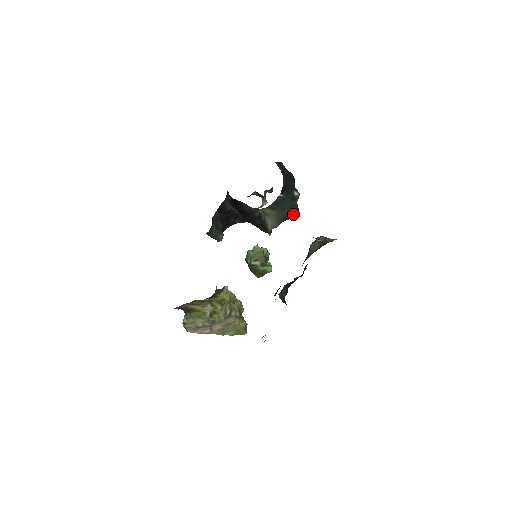
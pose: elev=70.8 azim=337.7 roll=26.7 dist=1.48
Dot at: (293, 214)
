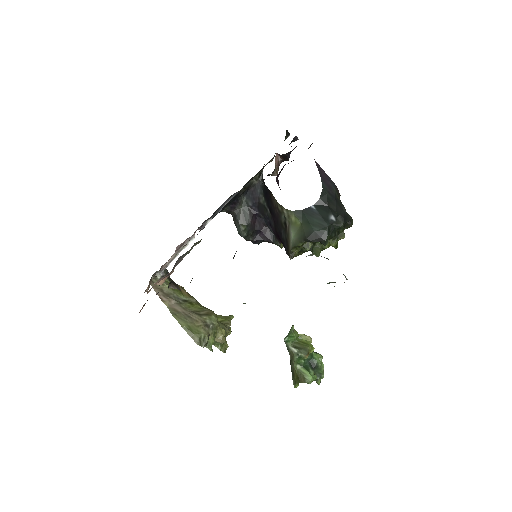
Dot at: (319, 237)
